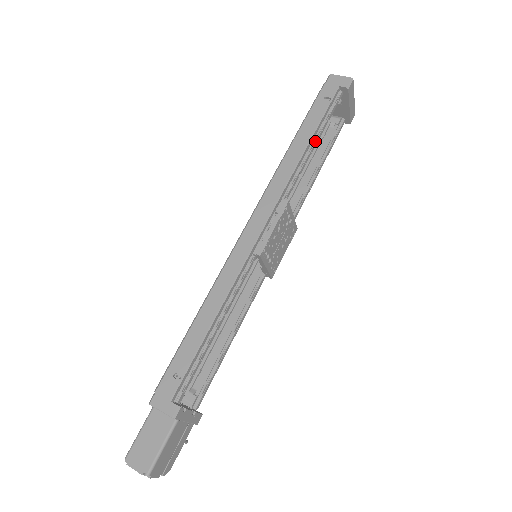
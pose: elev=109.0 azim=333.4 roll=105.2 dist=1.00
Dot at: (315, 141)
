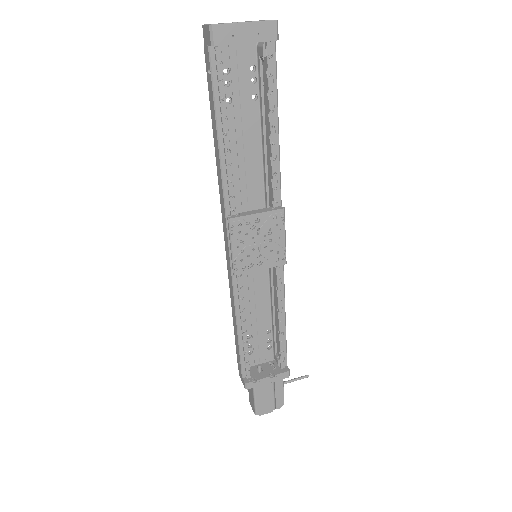
Dot at: (223, 136)
